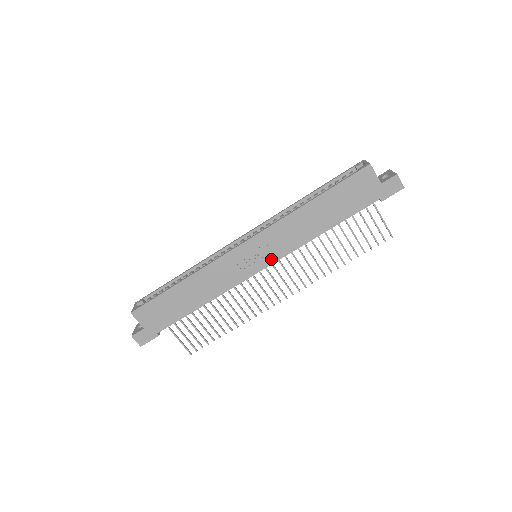
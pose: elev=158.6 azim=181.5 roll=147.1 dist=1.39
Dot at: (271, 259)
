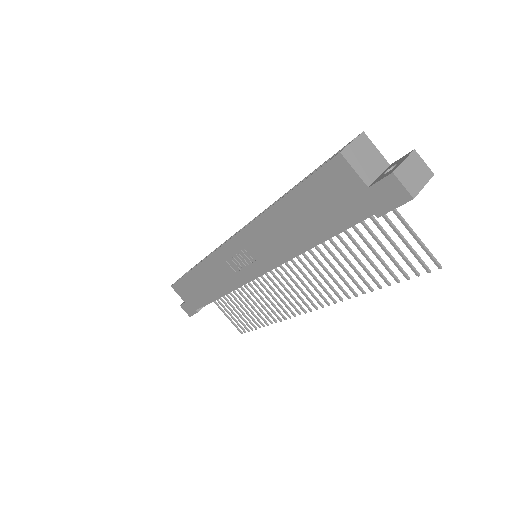
Dot at: (259, 268)
